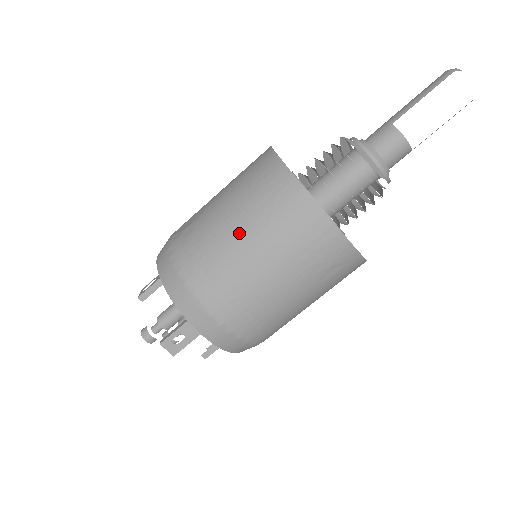
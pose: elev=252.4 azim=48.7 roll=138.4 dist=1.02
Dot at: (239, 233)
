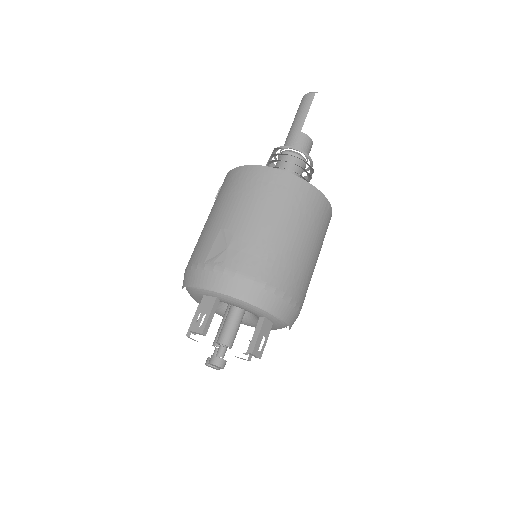
Dot at: (284, 229)
